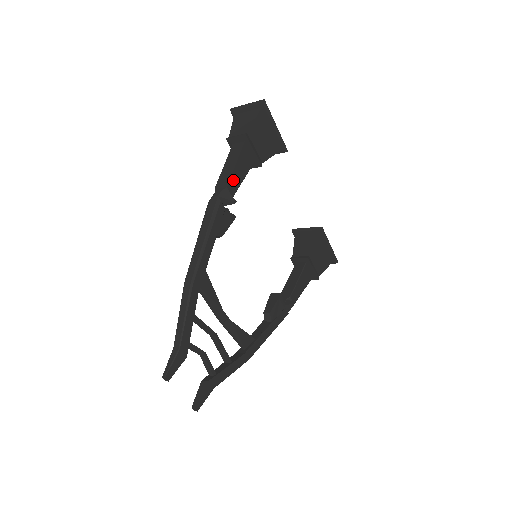
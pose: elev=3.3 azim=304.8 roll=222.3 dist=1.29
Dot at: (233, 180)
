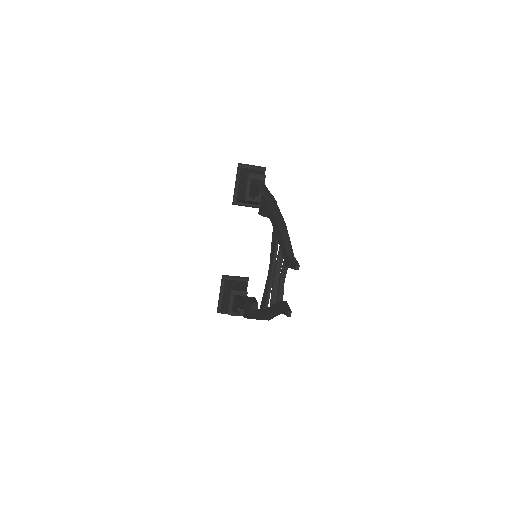
Dot at: occluded
